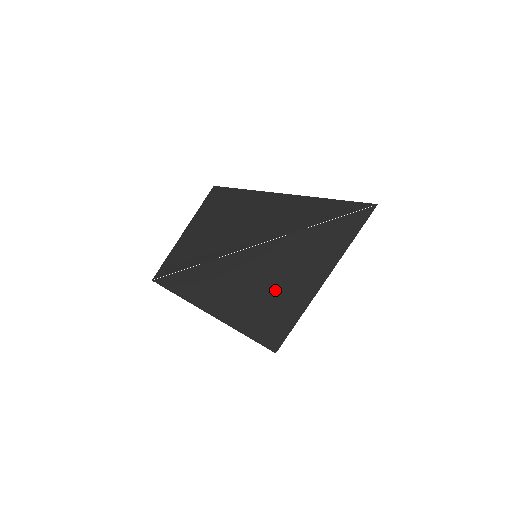
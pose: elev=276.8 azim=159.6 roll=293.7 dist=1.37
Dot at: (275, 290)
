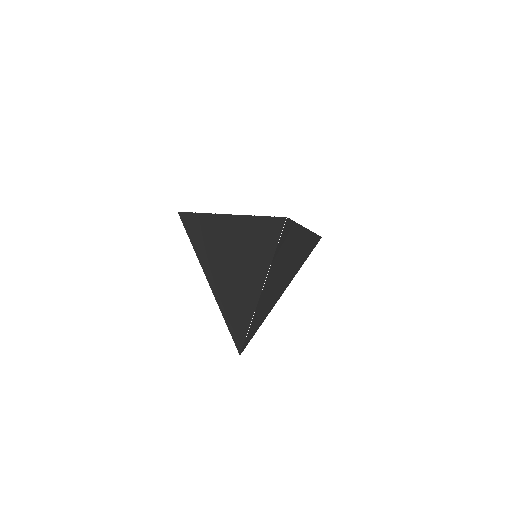
Dot at: (287, 269)
